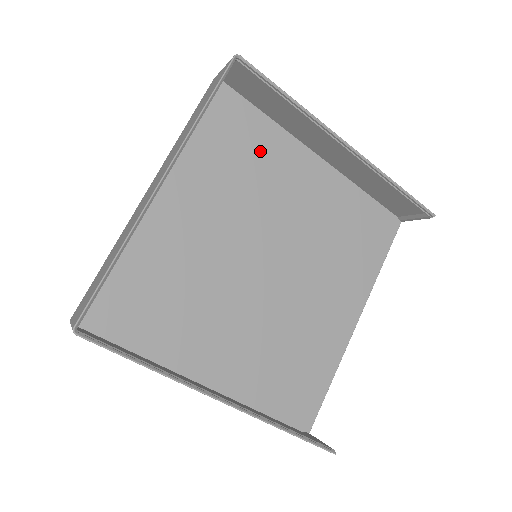
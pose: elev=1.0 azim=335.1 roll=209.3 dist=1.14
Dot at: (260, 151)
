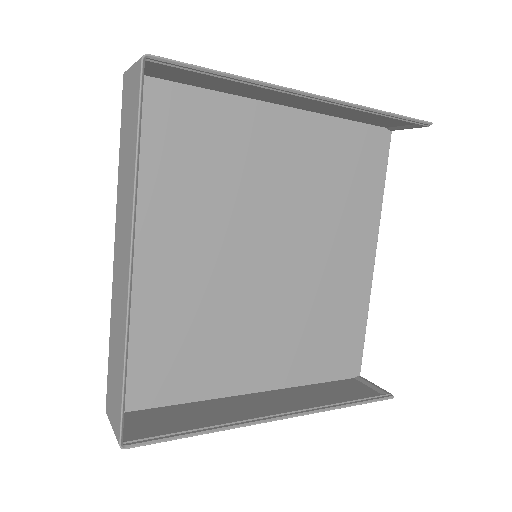
Dot at: (215, 137)
